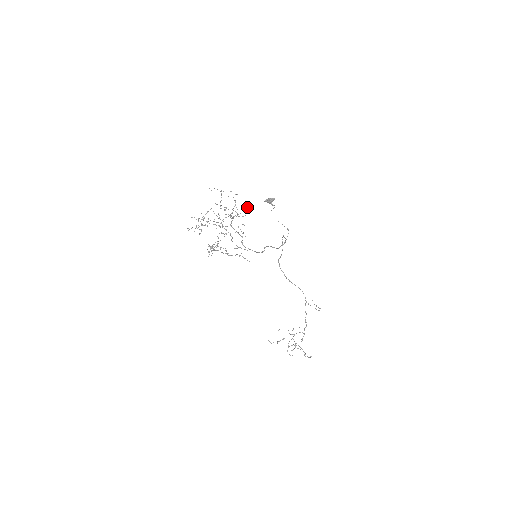
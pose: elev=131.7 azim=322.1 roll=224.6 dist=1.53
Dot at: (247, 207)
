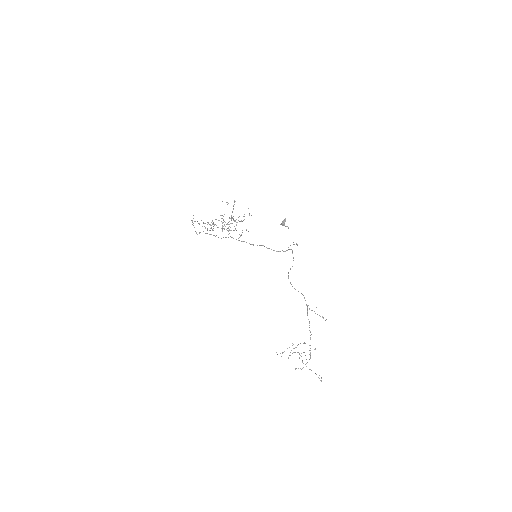
Dot at: (249, 215)
